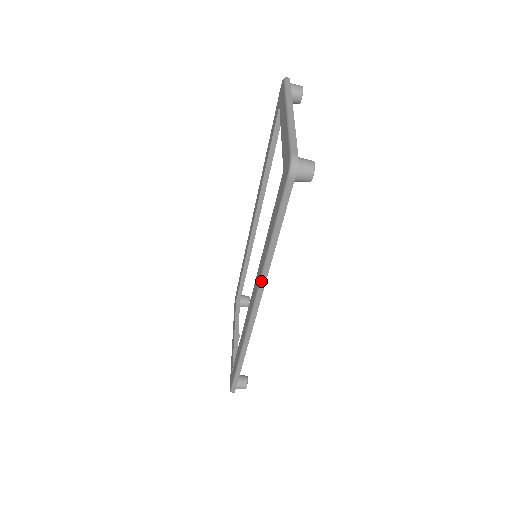
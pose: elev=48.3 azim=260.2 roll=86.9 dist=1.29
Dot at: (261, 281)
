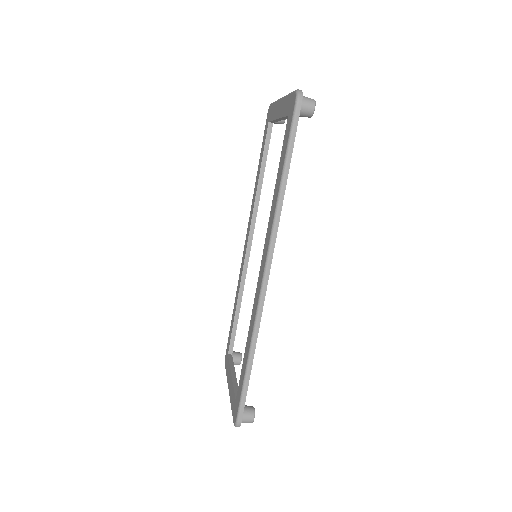
Dot at: (273, 229)
